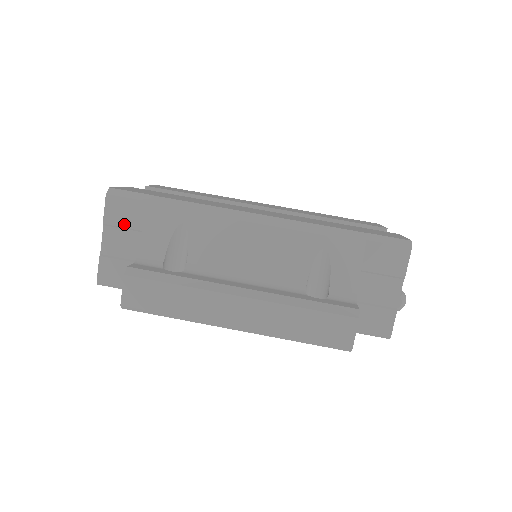
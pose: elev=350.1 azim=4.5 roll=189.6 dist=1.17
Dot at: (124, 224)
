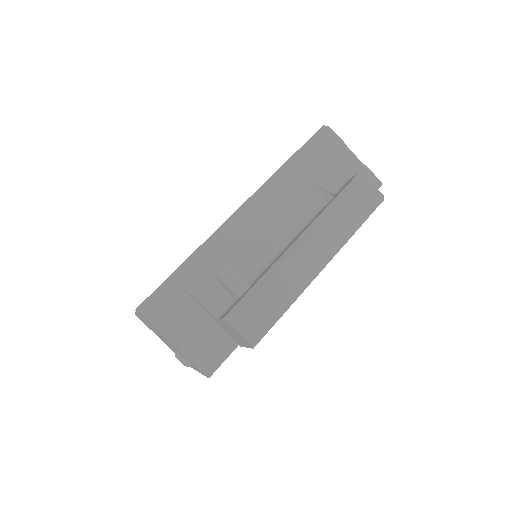
Dot at: (176, 316)
